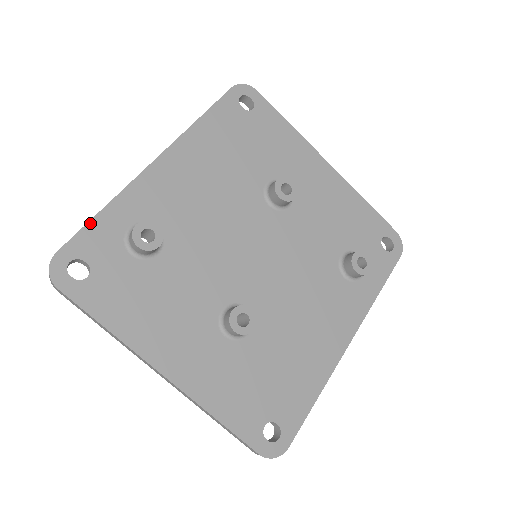
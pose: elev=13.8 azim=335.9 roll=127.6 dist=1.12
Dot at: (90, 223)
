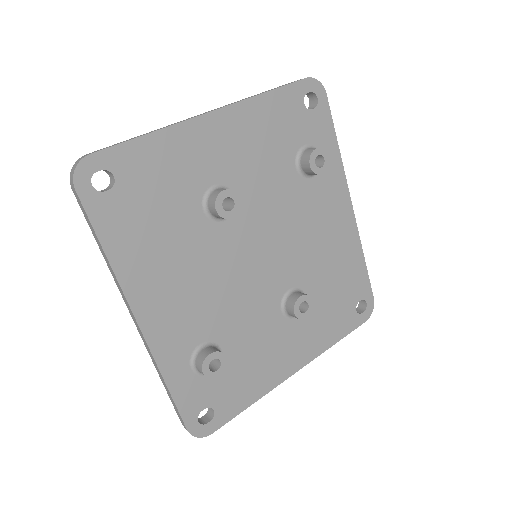
Dot at: (175, 400)
